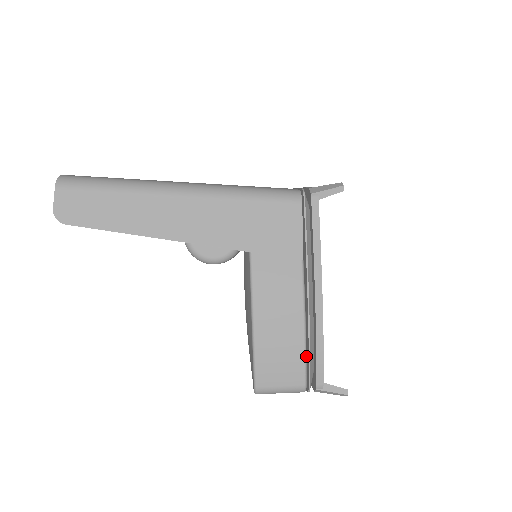
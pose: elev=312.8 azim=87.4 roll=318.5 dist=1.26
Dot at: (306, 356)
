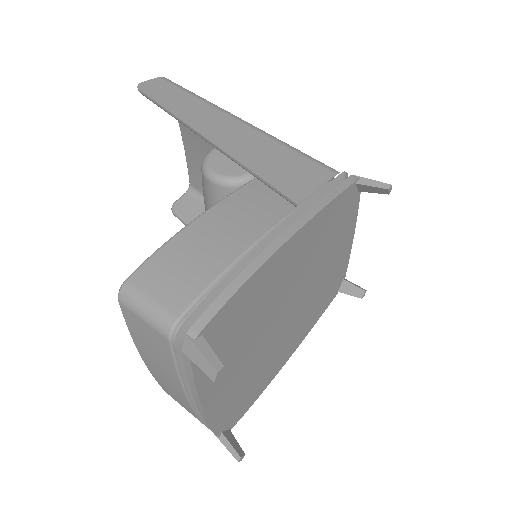
Dot at: (213, 286)
